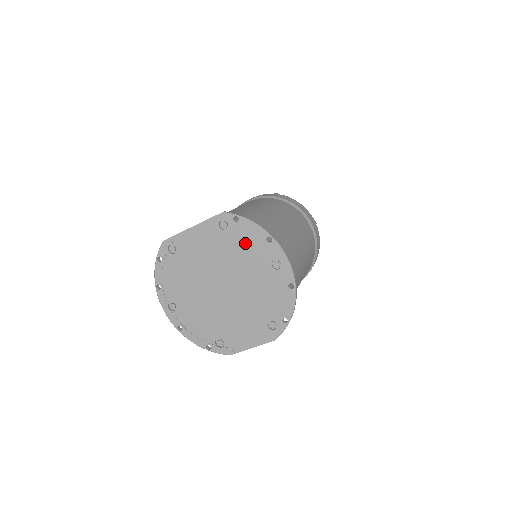
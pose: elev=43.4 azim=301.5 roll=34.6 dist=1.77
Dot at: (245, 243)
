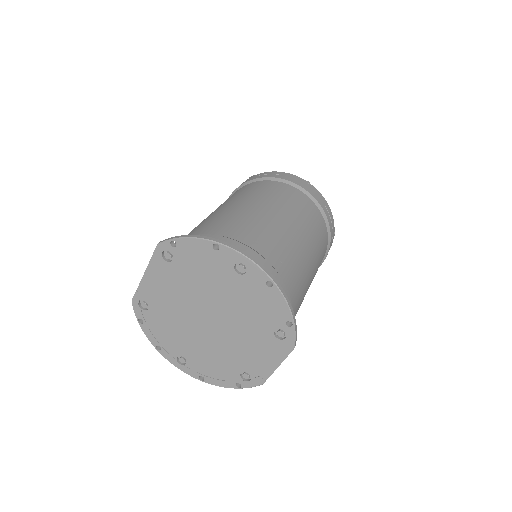
Dot at: (198, 263)
